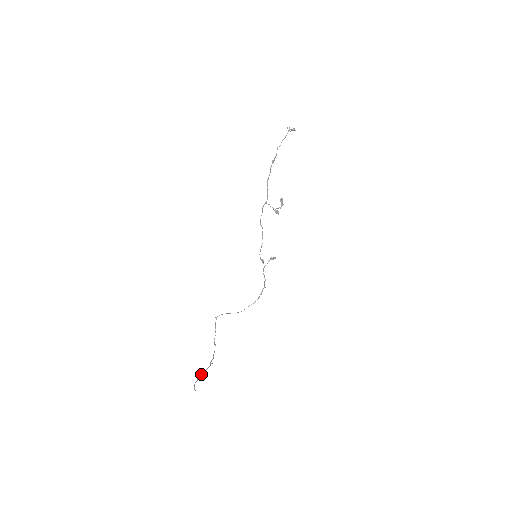
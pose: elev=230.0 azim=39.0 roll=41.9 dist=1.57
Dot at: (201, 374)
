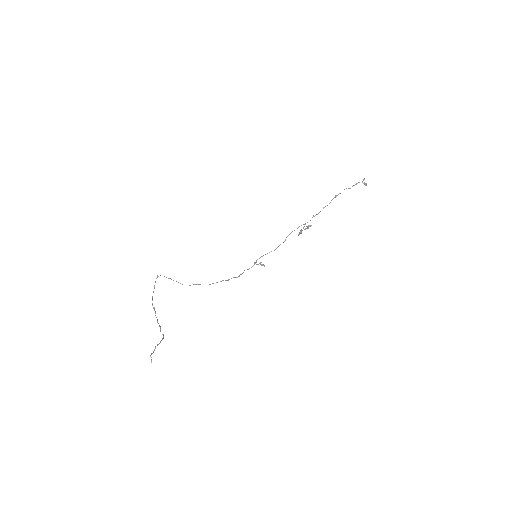
Dot at: (158, 344)
